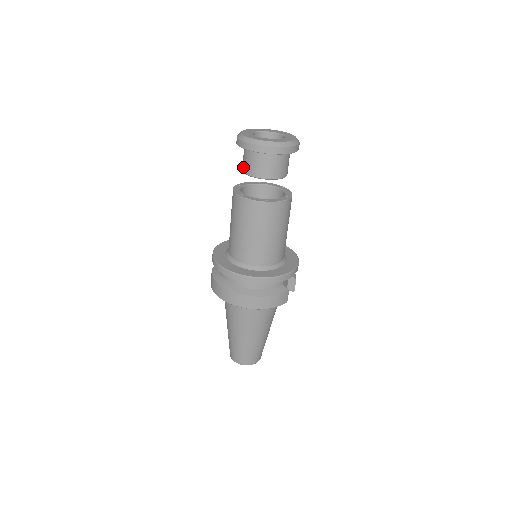
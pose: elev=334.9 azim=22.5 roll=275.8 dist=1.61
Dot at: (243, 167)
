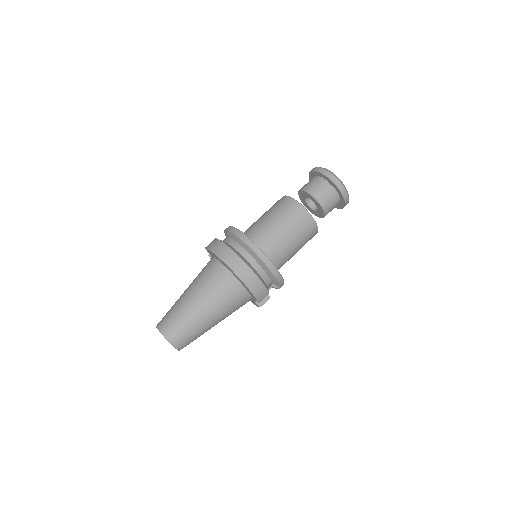
Dot at: (304, 187)
